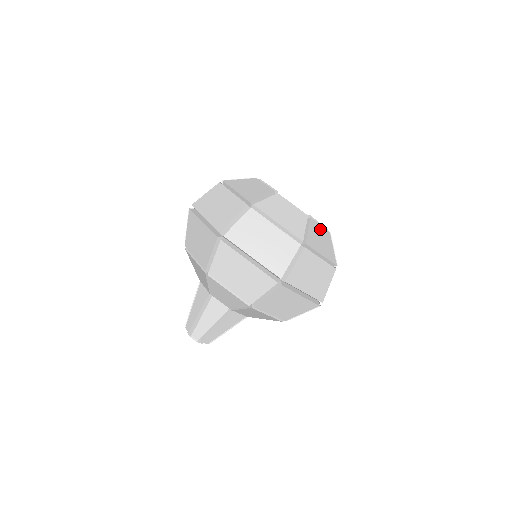
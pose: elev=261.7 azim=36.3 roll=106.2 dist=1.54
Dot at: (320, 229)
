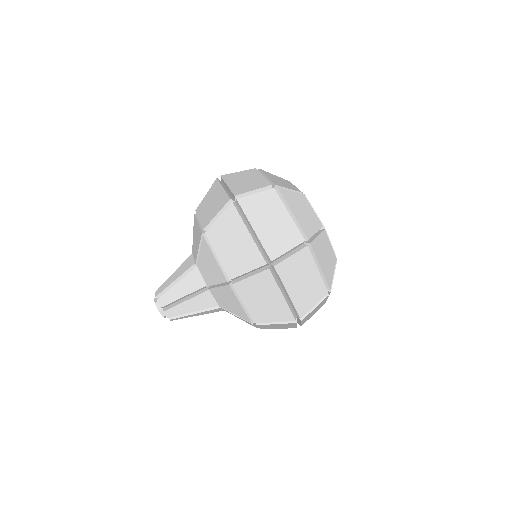
Dot at: (329, 247)
